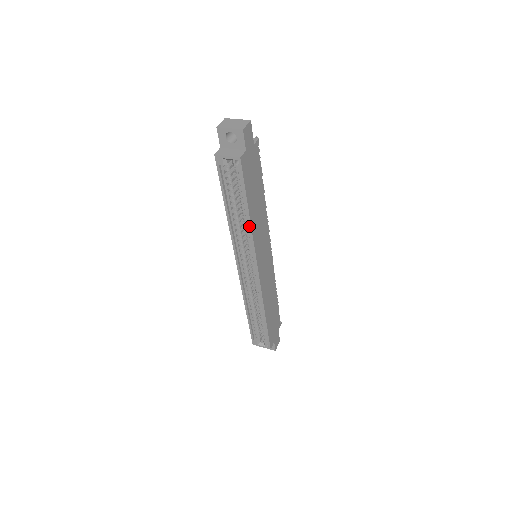
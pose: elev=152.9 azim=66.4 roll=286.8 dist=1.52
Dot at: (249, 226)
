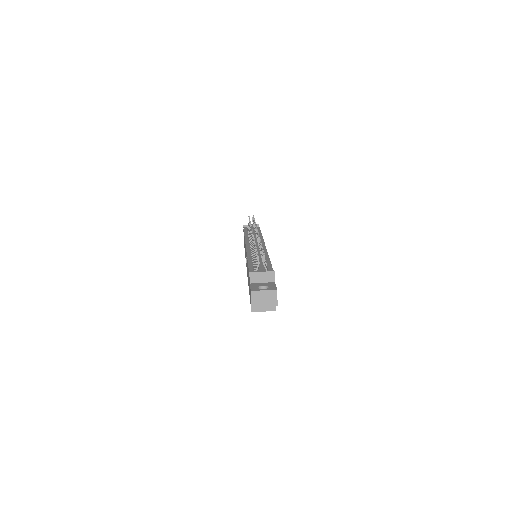
Dot at: occluded
